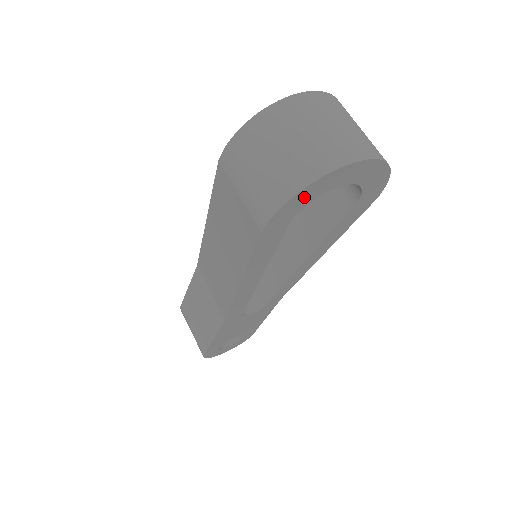
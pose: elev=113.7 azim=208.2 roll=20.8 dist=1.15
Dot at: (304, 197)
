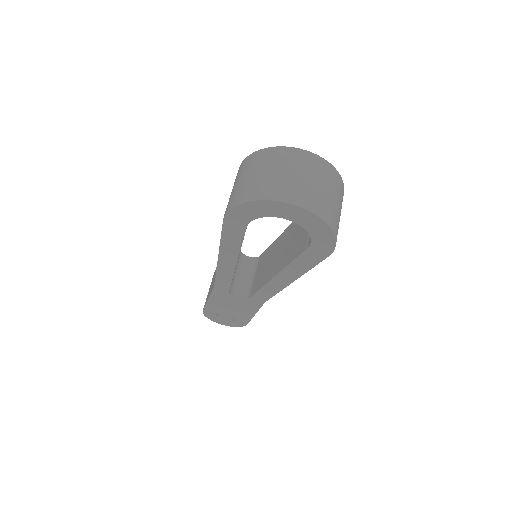
Dot at: (253, 209)
